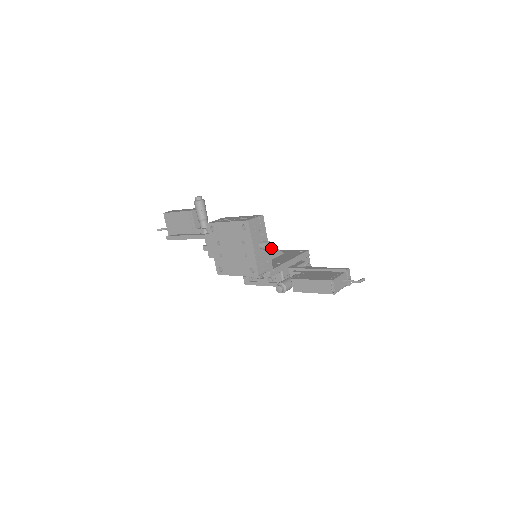
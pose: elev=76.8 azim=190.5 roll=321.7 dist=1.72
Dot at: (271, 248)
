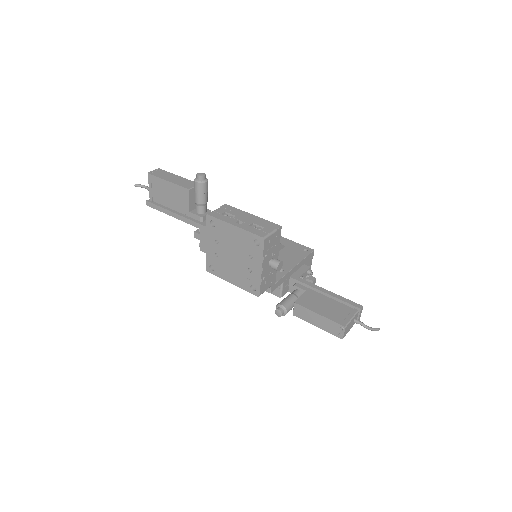
Dot at: occluded
